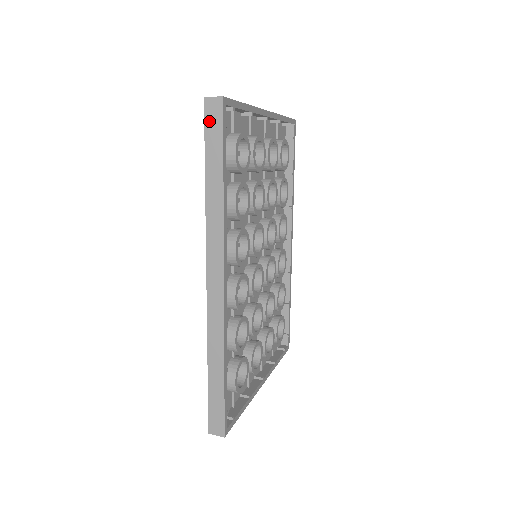
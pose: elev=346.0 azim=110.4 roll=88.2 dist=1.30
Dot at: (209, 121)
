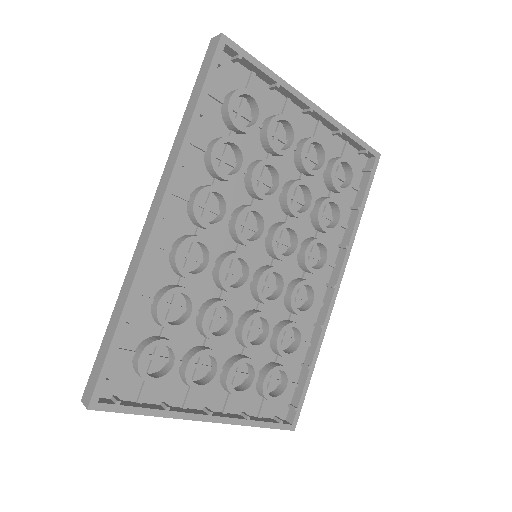
Dot at: (206, 58)
